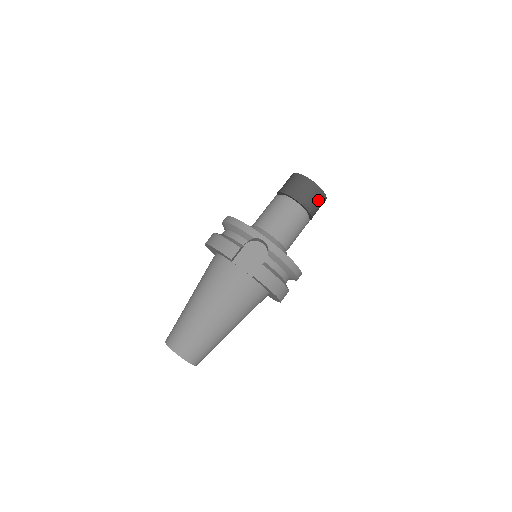
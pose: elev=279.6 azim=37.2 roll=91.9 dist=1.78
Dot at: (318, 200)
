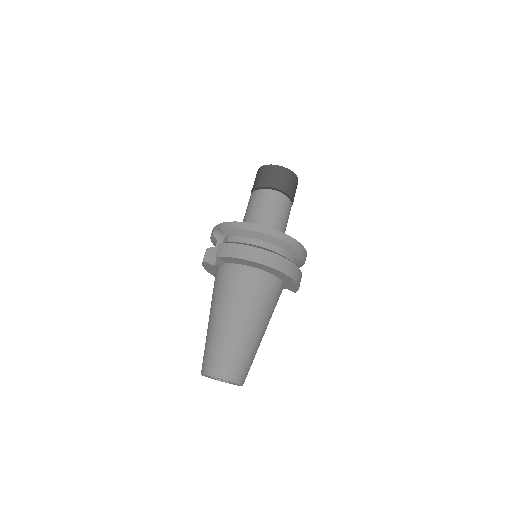
Dot at: (273, 174)
